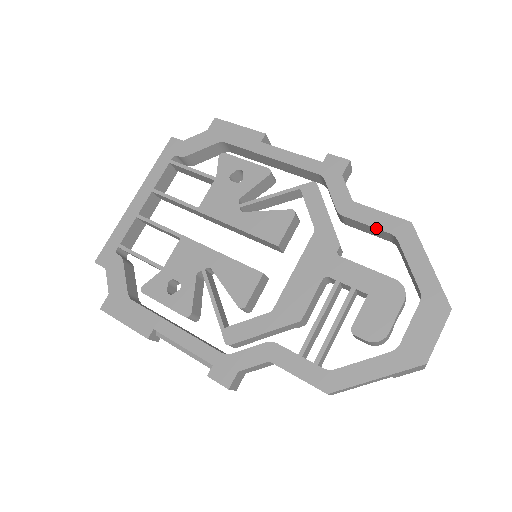
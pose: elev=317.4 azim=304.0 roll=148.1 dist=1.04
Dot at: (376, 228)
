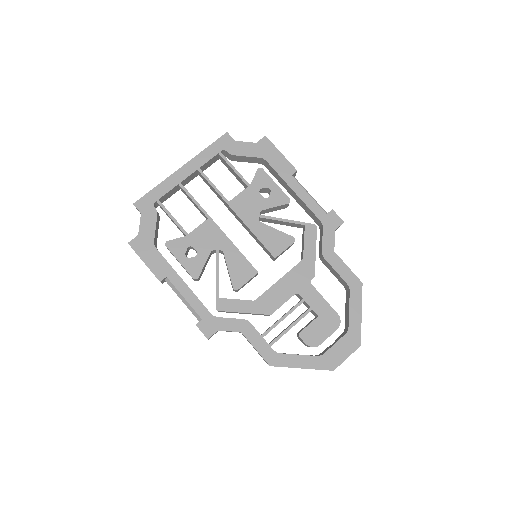
Dot at: (341, 276)
